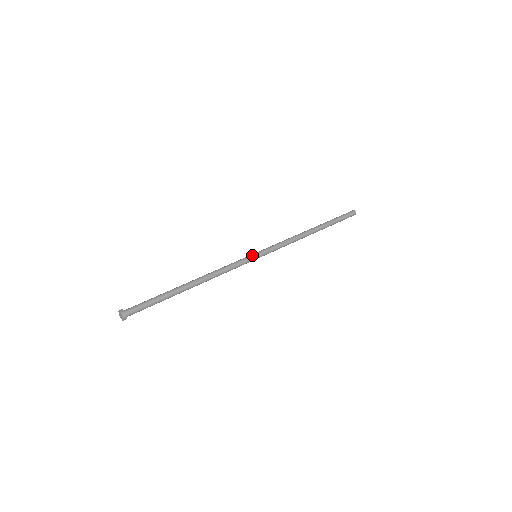
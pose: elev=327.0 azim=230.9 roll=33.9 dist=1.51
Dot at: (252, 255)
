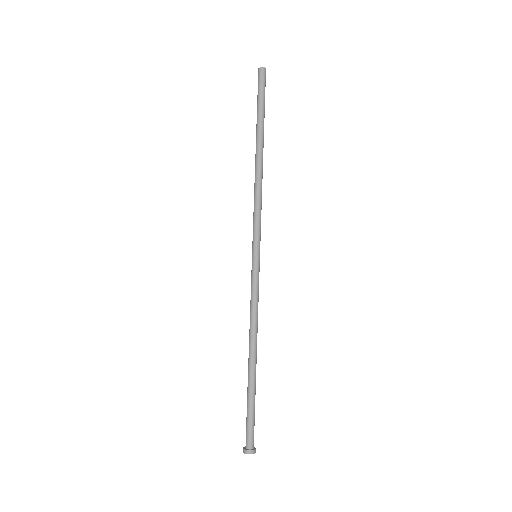
Dot at: (257, 263)
